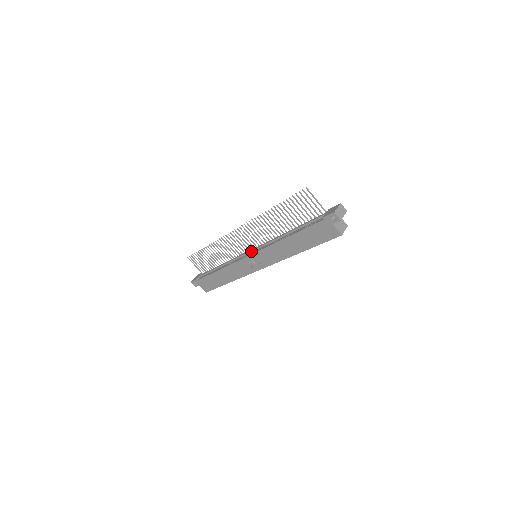
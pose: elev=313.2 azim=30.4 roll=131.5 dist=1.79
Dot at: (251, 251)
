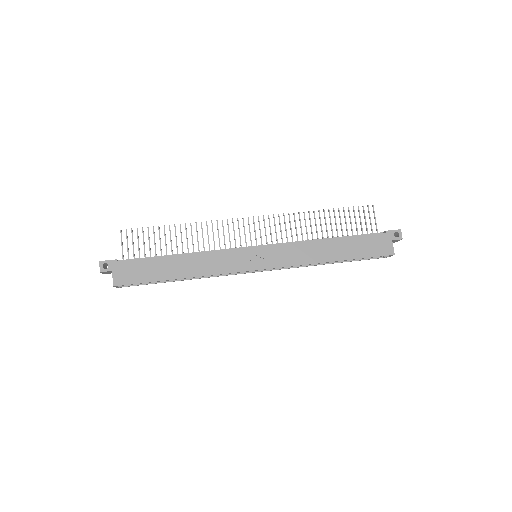
Dot at: (257, 246)
